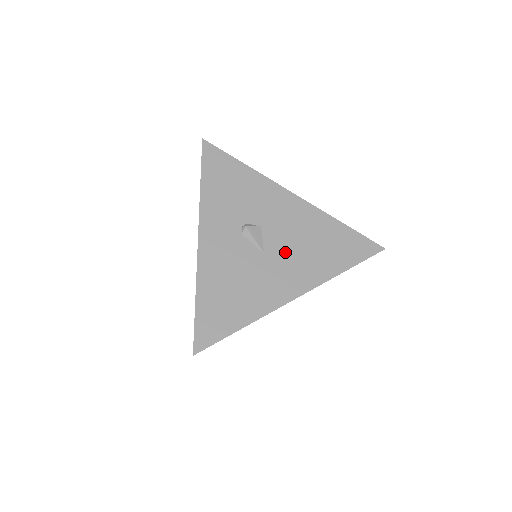
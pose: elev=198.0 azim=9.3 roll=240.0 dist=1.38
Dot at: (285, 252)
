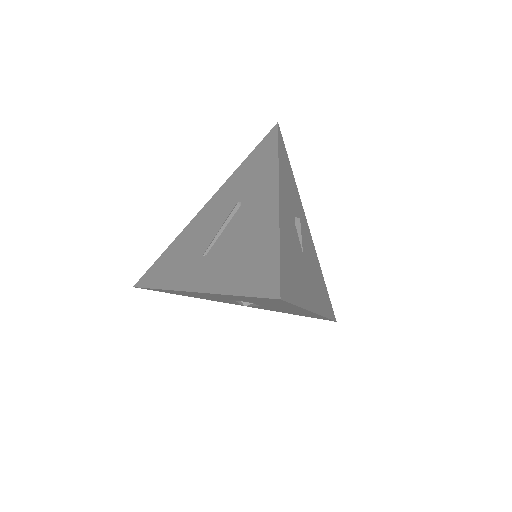
Dot at: (310, 267)
